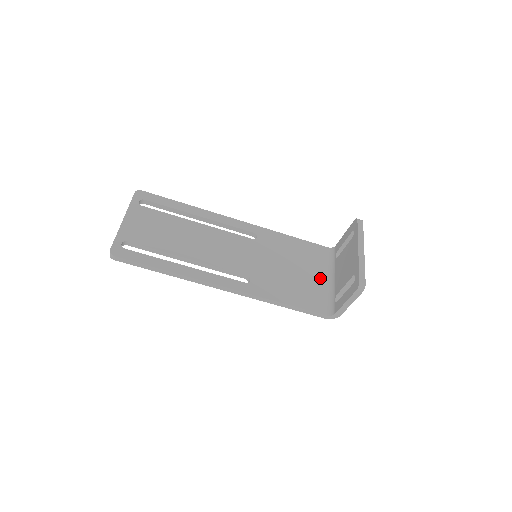
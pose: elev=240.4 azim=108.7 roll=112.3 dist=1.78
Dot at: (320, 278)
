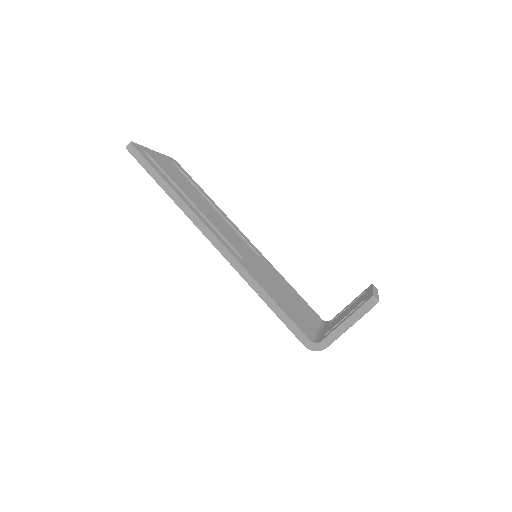
Dot at: (310, 321)
